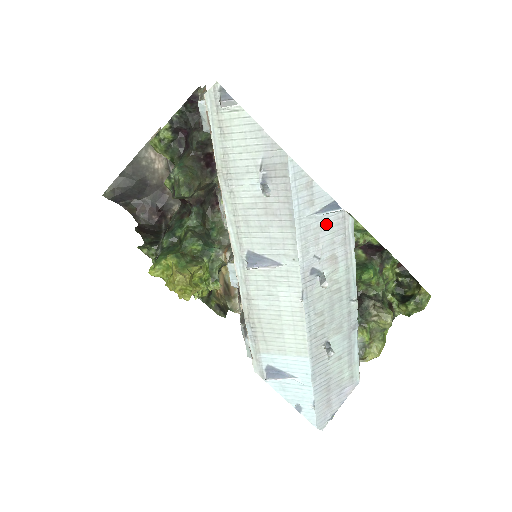
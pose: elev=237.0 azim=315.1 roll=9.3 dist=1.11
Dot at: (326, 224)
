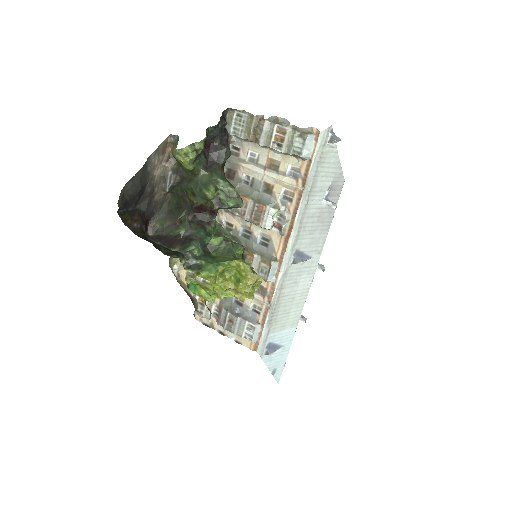
Dot at: occluded
